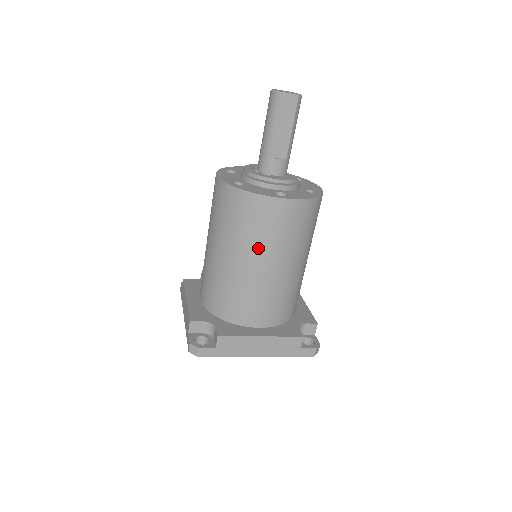
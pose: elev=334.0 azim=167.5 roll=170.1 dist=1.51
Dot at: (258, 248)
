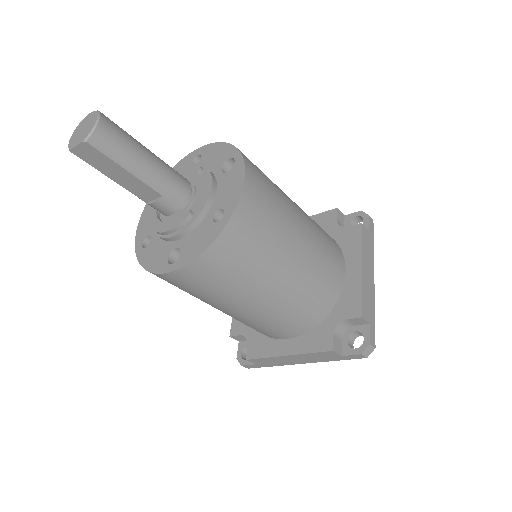
Dot at: (207, 301)
